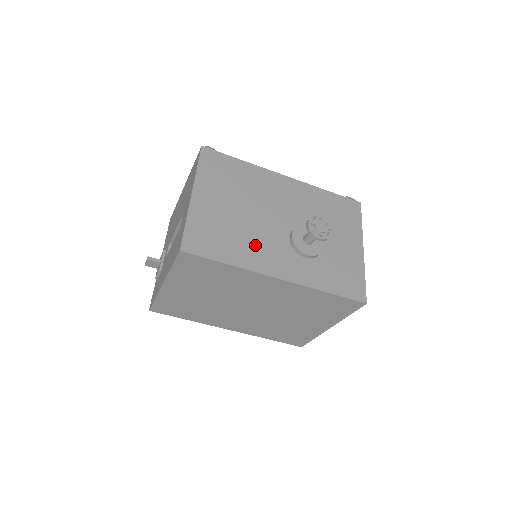
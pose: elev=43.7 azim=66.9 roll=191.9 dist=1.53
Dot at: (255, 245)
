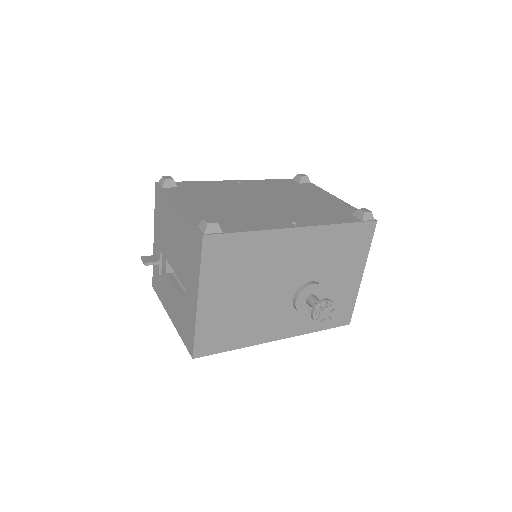
Dot at: (260, 322)
